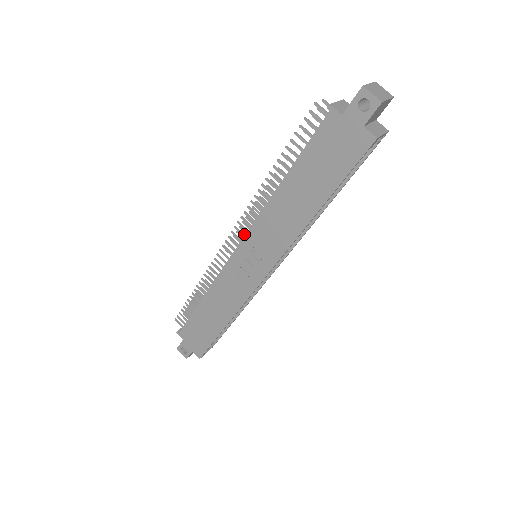
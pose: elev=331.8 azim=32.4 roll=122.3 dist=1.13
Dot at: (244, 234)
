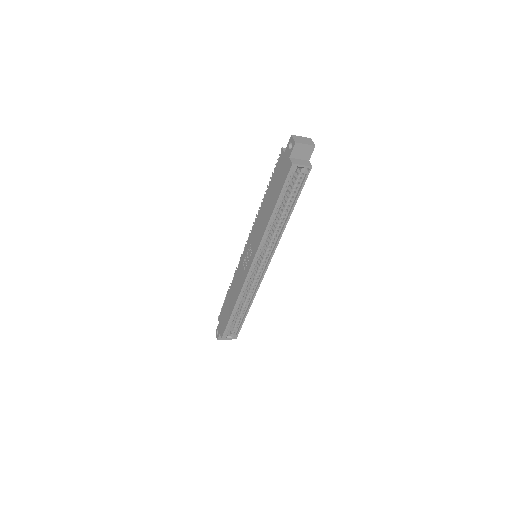
Dot at: occluded
